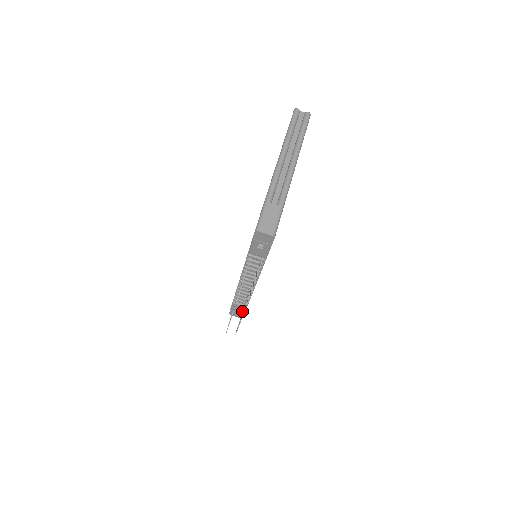
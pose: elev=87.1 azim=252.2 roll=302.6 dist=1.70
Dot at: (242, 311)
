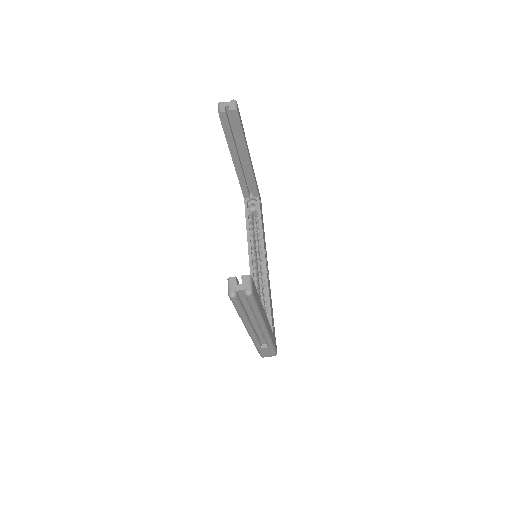
Dot at: occluded
